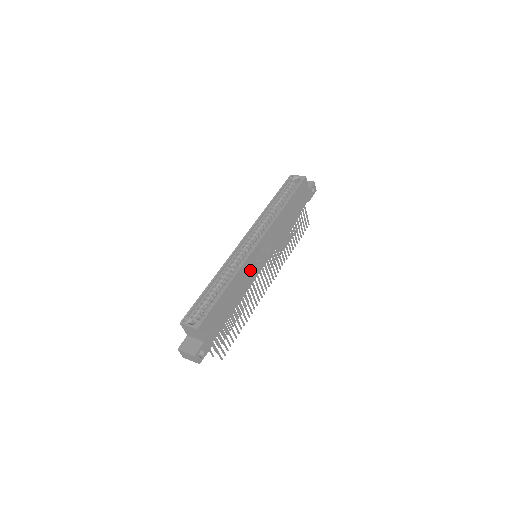
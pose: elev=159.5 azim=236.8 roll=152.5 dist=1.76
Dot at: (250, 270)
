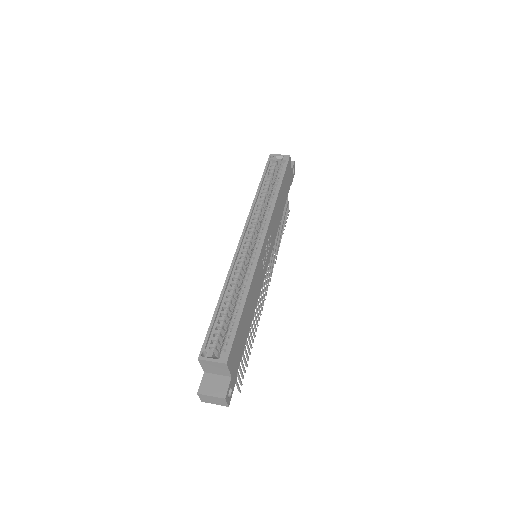
Dot at: (259, 275)
